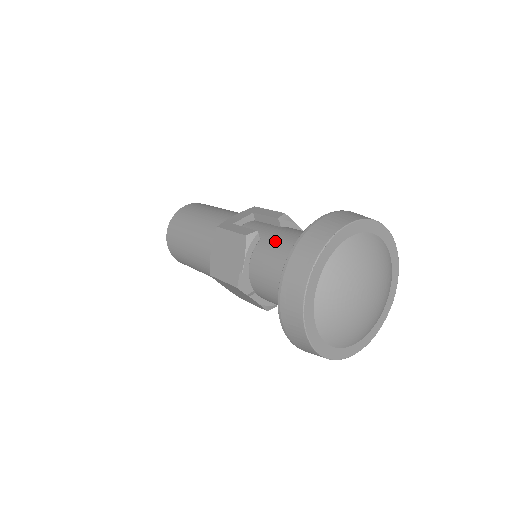
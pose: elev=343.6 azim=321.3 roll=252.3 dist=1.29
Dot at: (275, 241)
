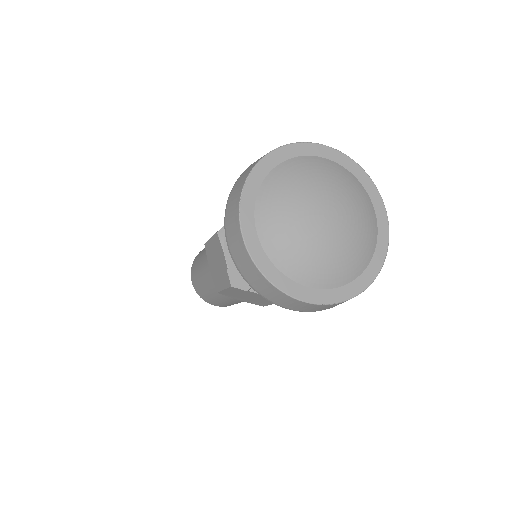
Dot at: occluded
